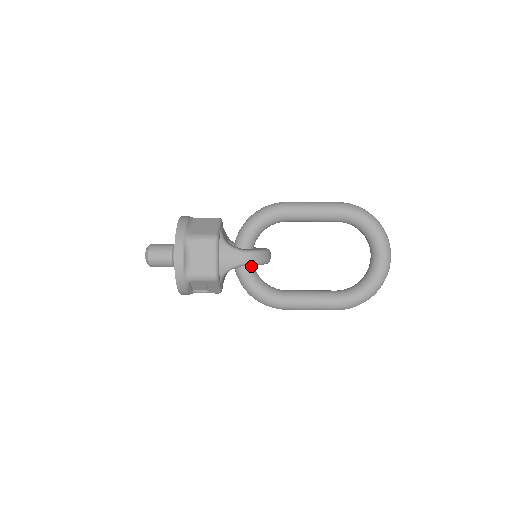
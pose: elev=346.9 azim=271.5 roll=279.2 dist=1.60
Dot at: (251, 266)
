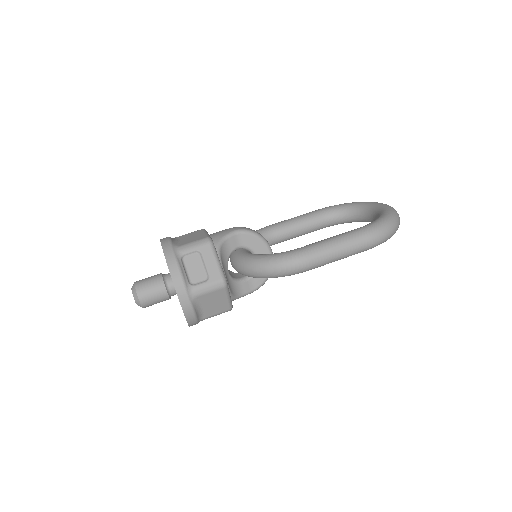
Dot at: occluded
